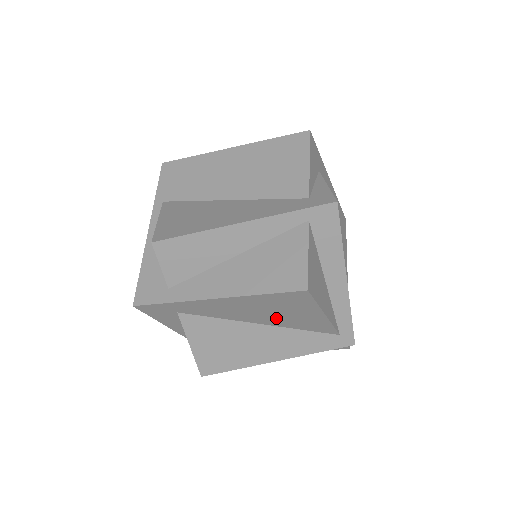
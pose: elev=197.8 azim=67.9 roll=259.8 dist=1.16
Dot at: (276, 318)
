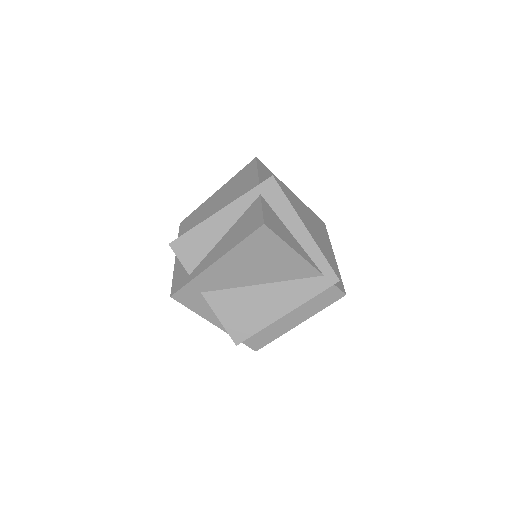
Dot at: (267, 271)
